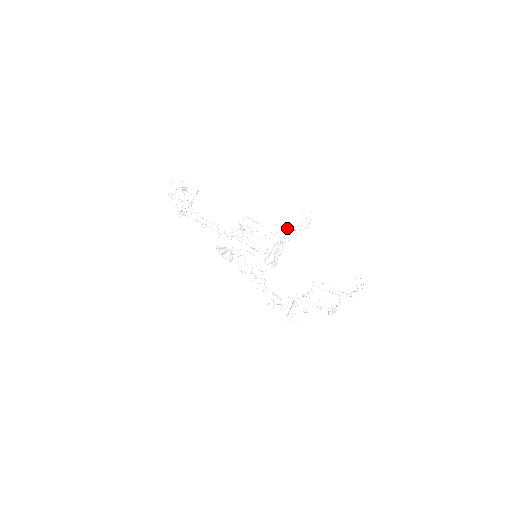
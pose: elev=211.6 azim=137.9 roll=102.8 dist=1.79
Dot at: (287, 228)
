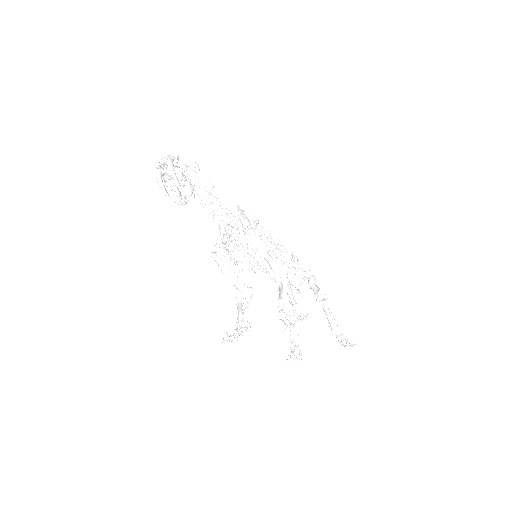
Dot at: (247, 329)
